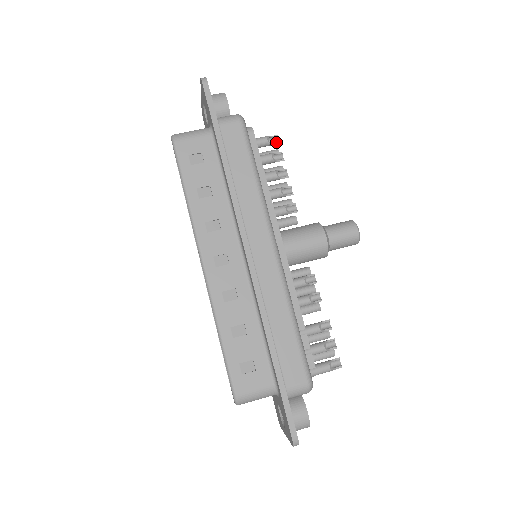
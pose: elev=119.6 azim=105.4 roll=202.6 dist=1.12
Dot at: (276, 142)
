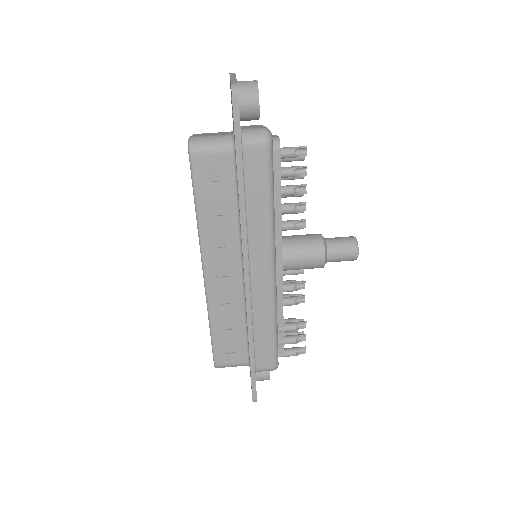
Dot at: (303, 153)
